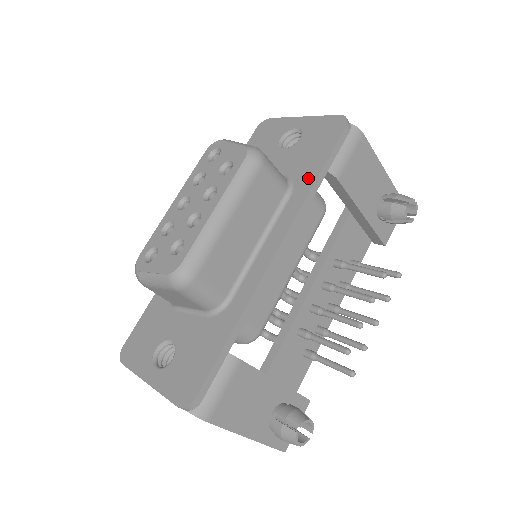
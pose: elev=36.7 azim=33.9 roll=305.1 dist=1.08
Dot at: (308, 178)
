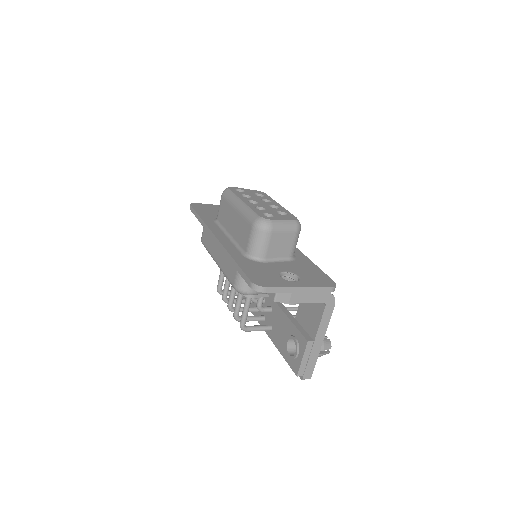
Dot at: occluded
